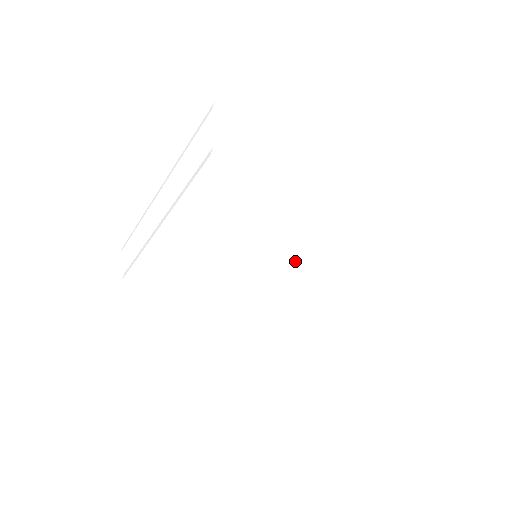
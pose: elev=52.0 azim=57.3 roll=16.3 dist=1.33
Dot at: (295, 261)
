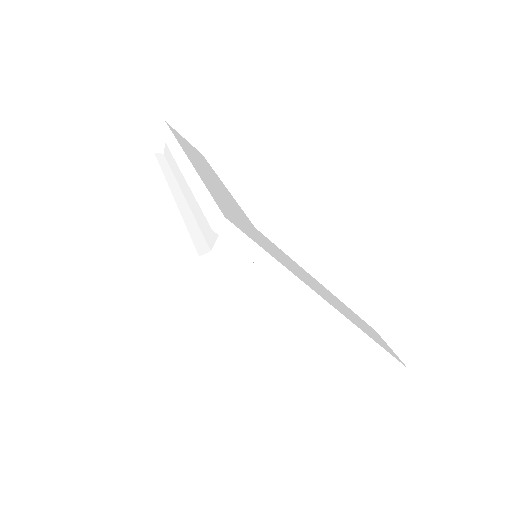
Dot at: occluded
